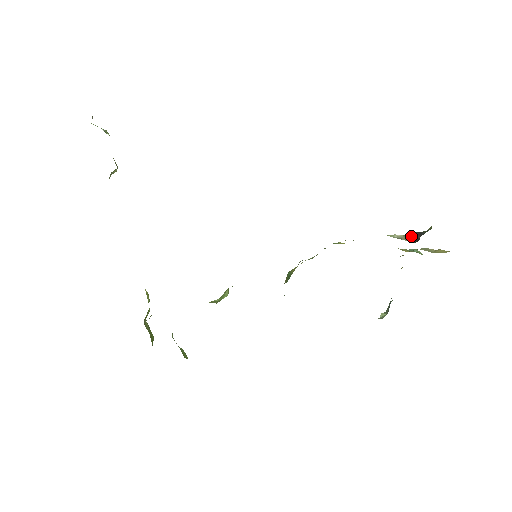
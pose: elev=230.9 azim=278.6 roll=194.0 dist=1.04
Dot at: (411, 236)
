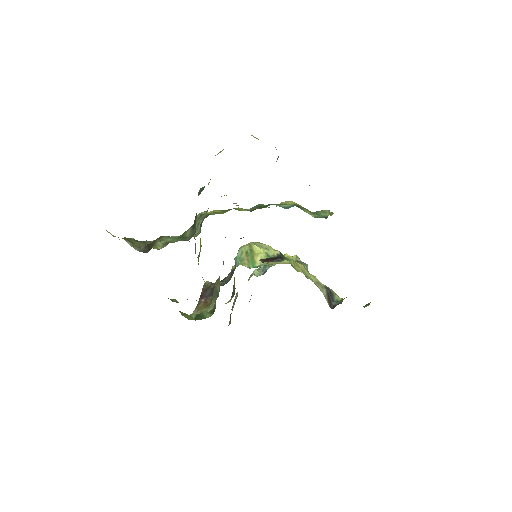
Dot at: (329, 296)
